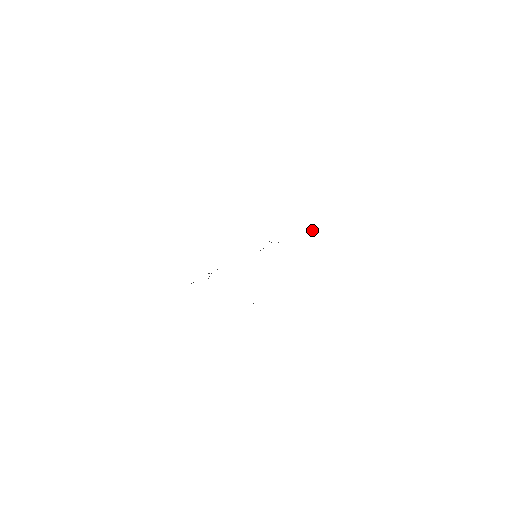
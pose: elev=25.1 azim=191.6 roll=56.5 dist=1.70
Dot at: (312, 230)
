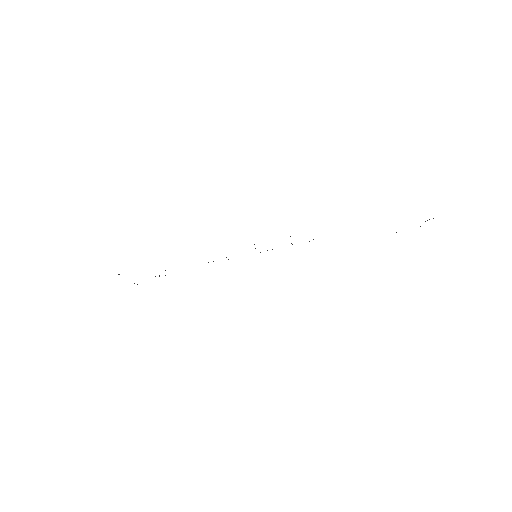
Dot at: (427, 220)
